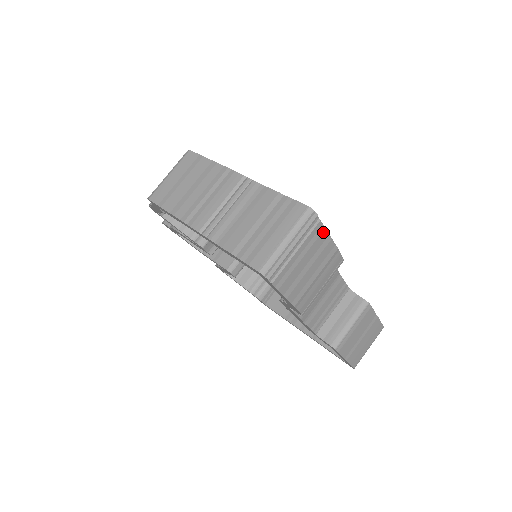
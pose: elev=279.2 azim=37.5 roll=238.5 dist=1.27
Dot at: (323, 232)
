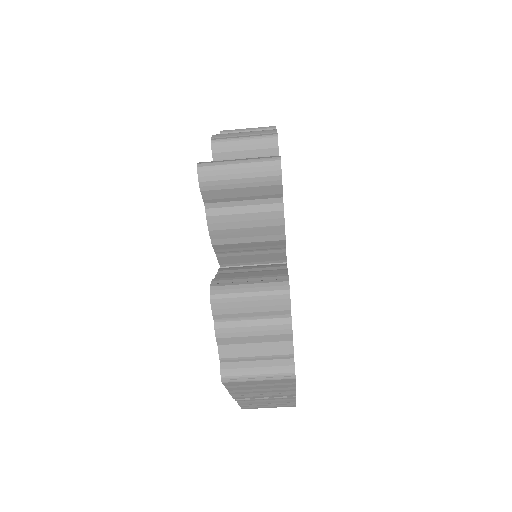
Dot at: occluded
